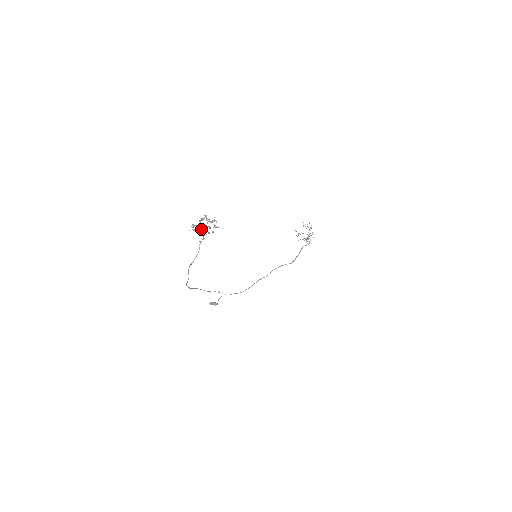
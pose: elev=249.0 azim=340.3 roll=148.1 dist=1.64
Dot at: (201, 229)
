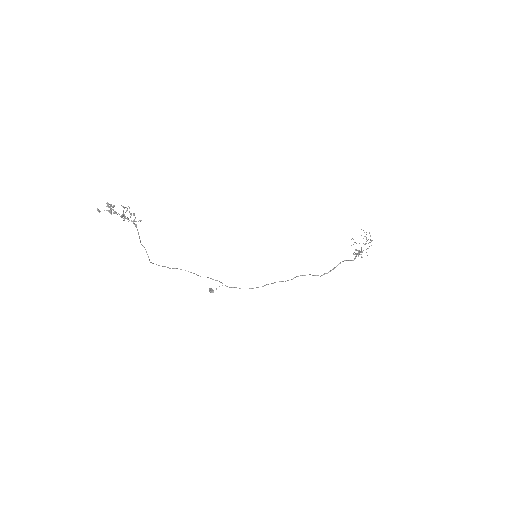
Dot at: occluded
